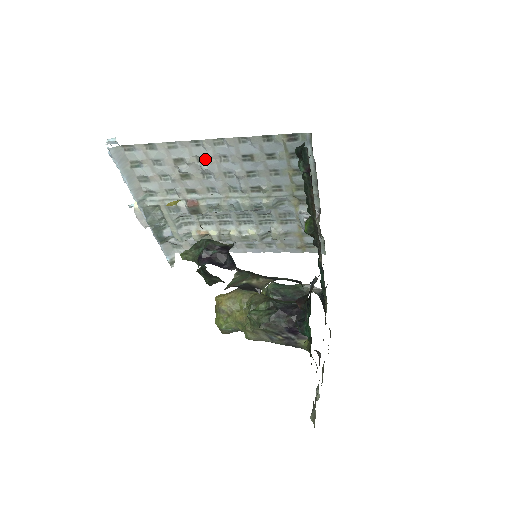
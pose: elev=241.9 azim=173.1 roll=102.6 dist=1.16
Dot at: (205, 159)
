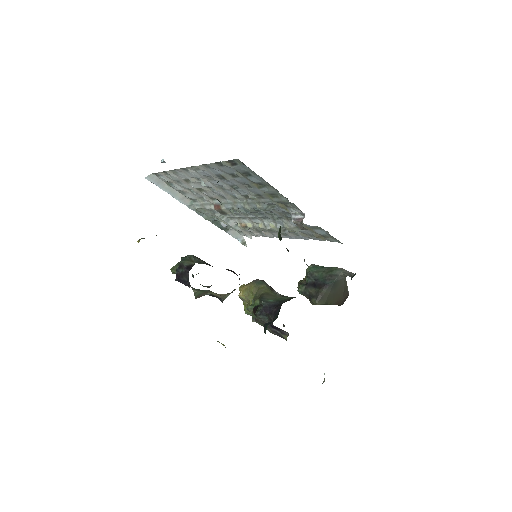
Dot at: (200, 179)
